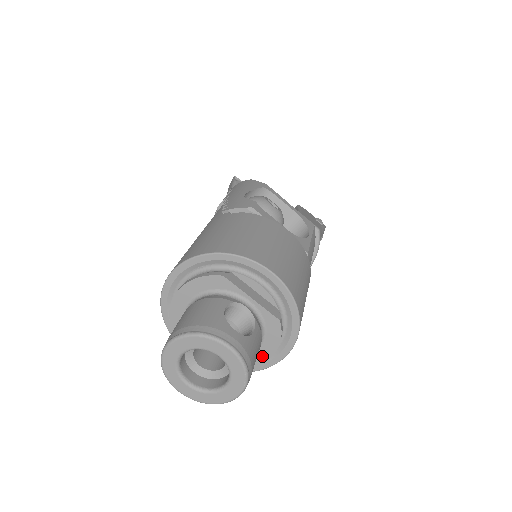
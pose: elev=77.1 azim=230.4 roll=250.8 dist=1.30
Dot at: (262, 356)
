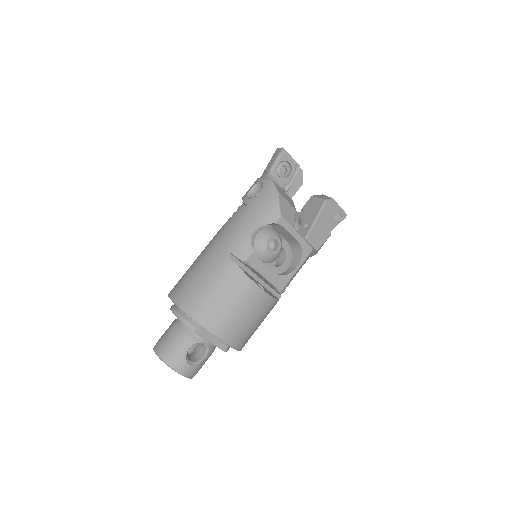
Dot at: occluded
